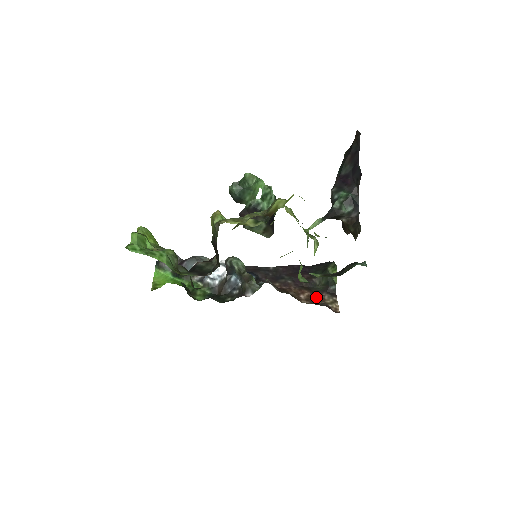
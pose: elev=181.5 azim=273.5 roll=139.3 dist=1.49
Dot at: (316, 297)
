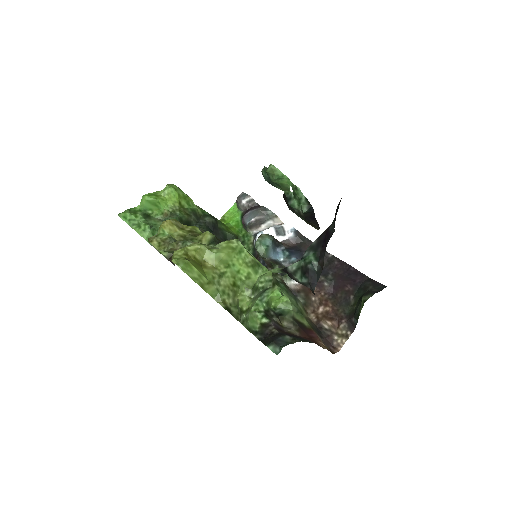
Dot at: (333, 318)
